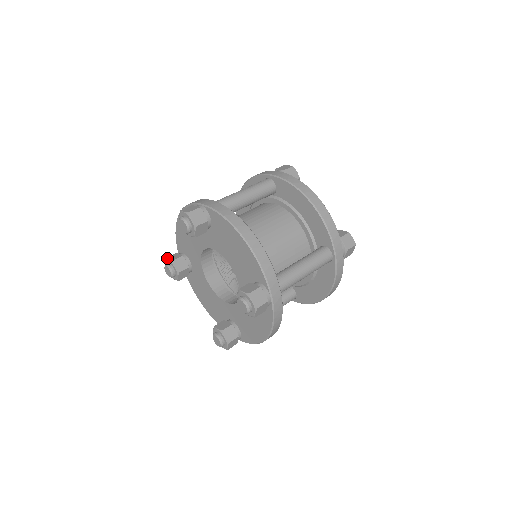
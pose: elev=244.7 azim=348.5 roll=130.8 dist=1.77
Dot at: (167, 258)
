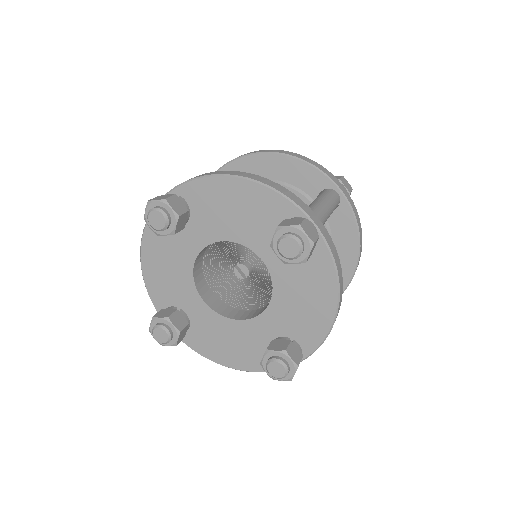
Dot at: (169, 202)
